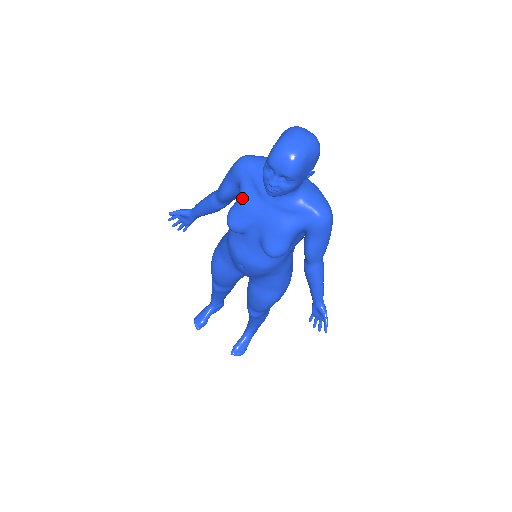
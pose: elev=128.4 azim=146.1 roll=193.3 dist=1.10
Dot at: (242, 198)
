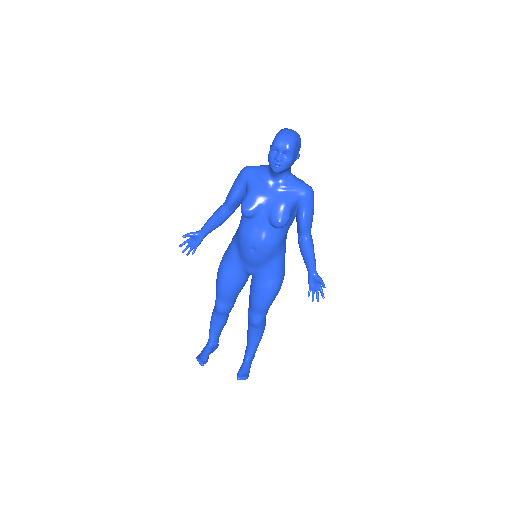
Dot at: (251, 189)
